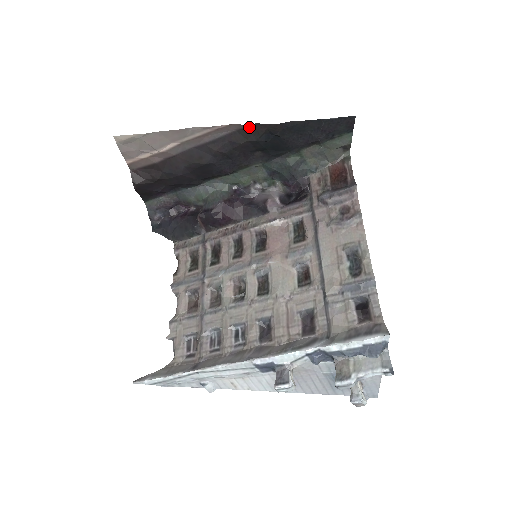
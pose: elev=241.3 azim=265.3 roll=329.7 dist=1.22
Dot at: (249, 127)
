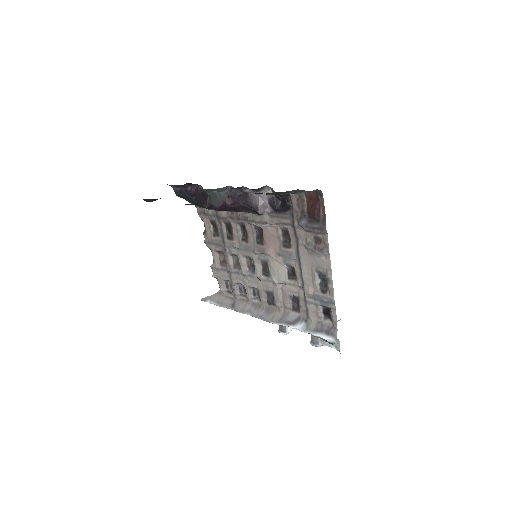
Dot at: occluded
